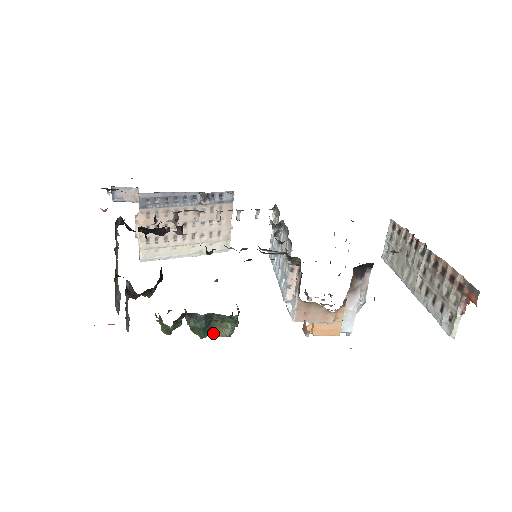
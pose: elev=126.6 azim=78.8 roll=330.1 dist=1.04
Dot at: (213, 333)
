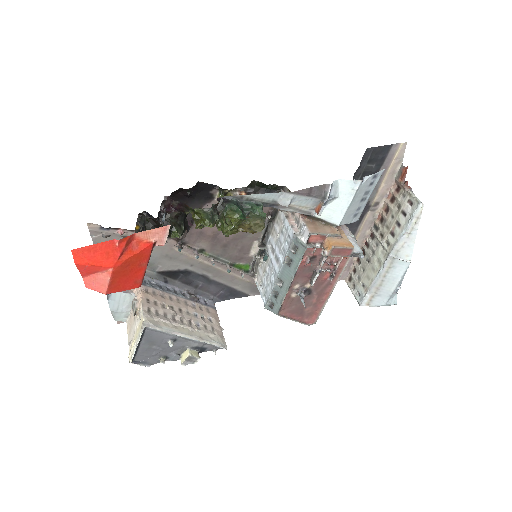
Dot at: (248, 221)
